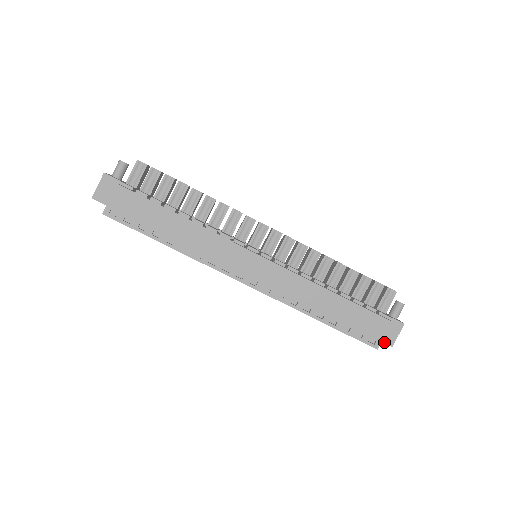
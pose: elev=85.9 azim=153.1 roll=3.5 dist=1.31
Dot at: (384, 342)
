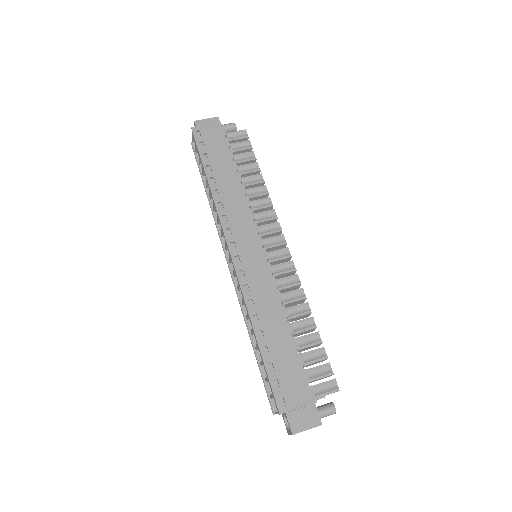
Dot at: (290, 422)
